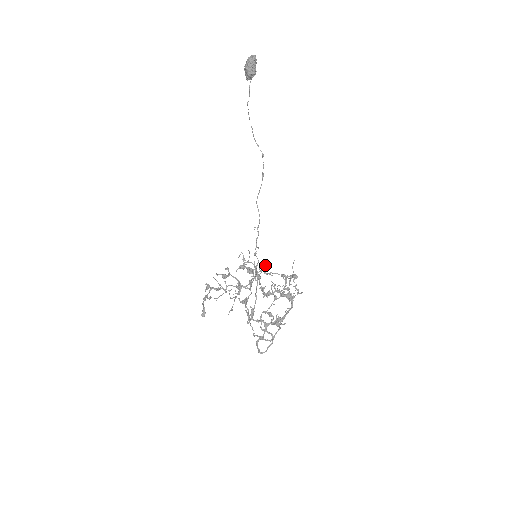
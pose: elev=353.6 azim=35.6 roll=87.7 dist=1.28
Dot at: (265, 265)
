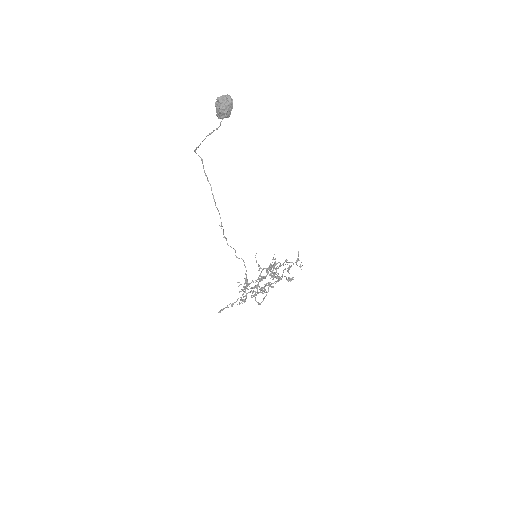
Dot at: (288, 267)
